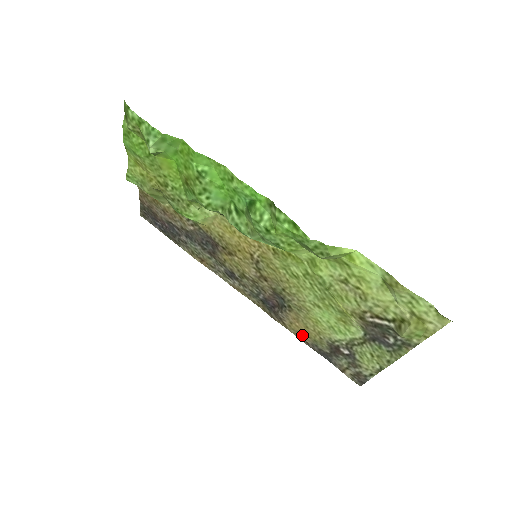
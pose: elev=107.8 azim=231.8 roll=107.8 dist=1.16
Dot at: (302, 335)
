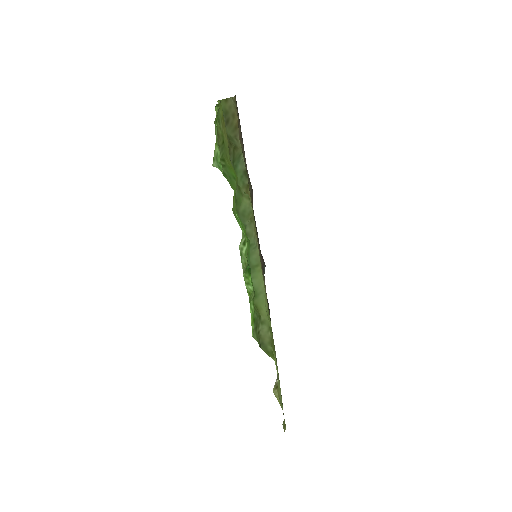
Dot at: occluded
